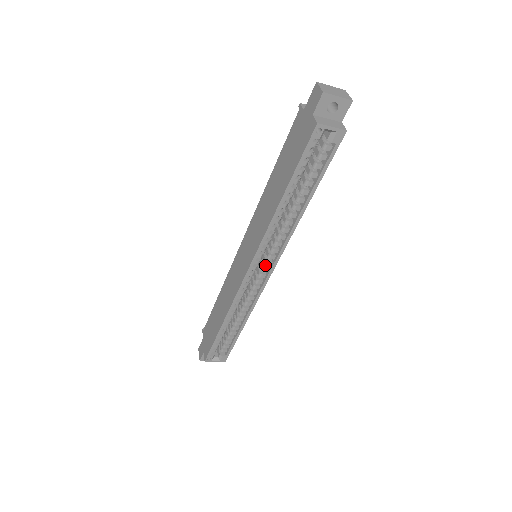
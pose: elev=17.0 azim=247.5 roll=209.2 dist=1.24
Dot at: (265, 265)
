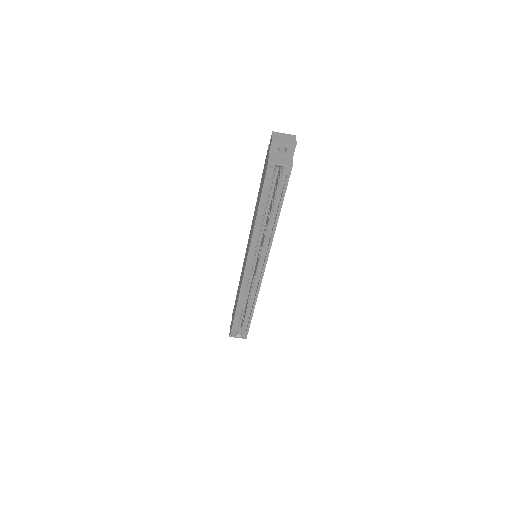
Dot at: (260, 263)
